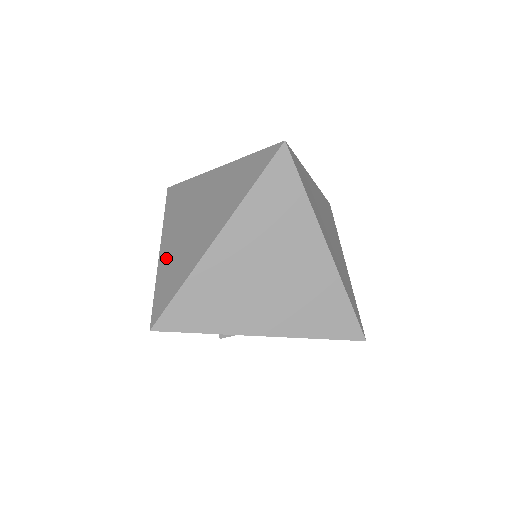
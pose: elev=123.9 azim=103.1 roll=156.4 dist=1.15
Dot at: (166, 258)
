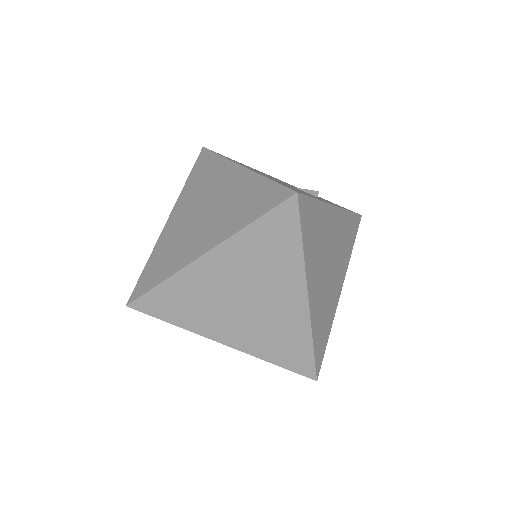
Dot at: (166, 237)
